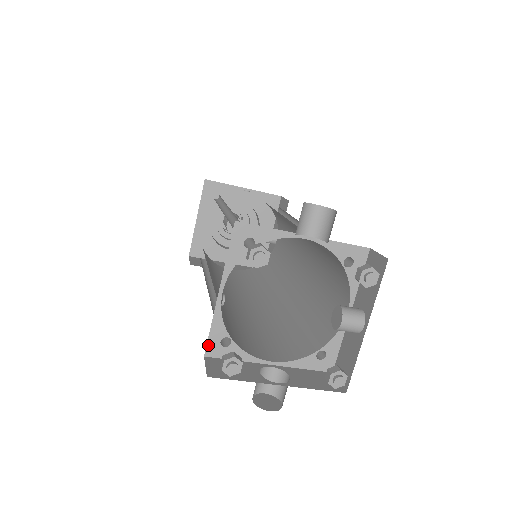
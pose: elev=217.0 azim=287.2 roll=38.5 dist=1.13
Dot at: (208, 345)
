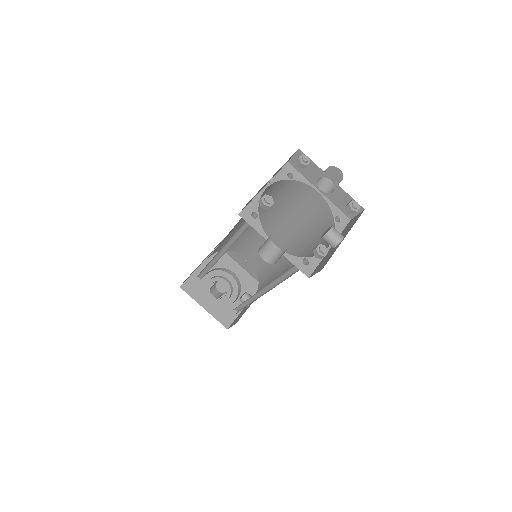
Dot at: (244, 210)
